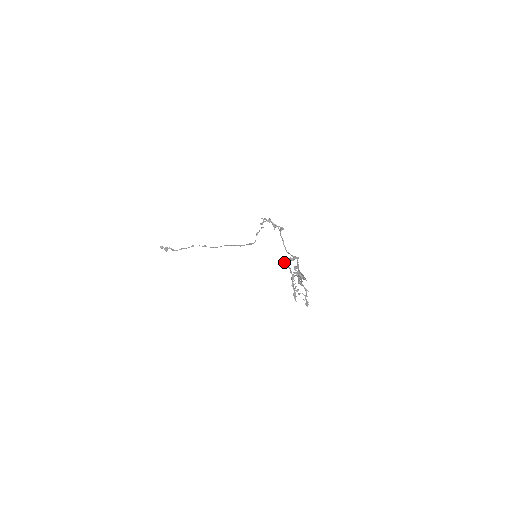
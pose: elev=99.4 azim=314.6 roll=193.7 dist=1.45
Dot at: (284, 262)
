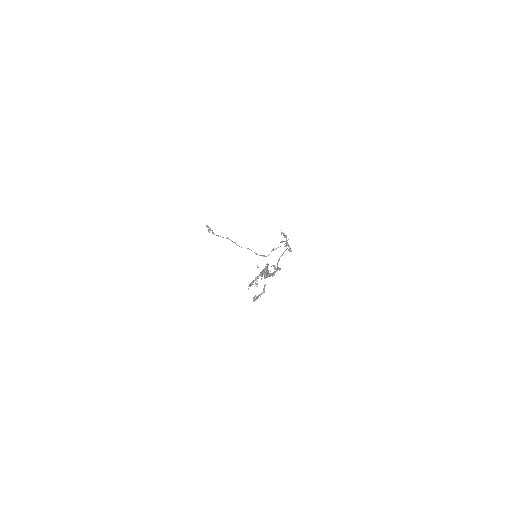
Dot at: (267, 263)
